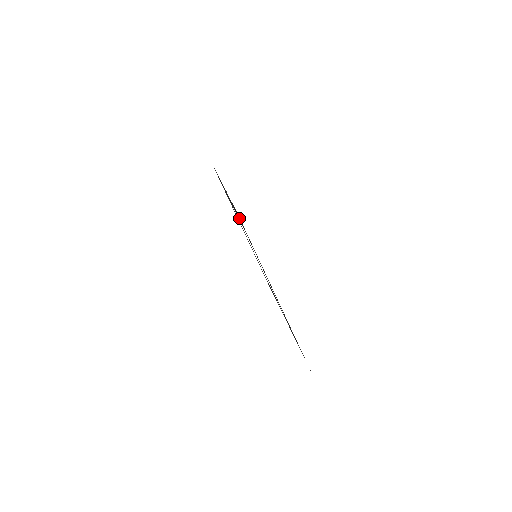
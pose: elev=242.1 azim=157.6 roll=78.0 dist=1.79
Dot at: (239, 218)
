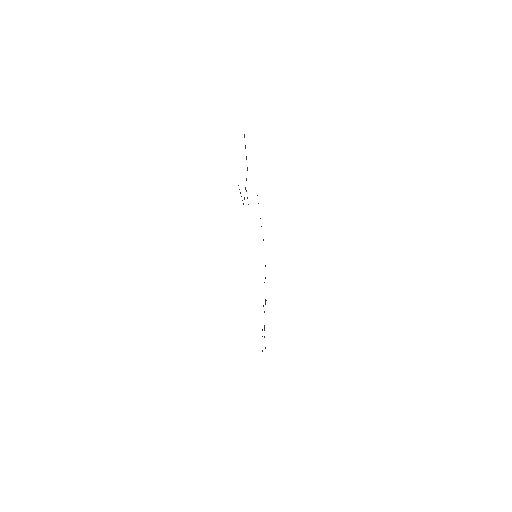
Dot at: occluded
